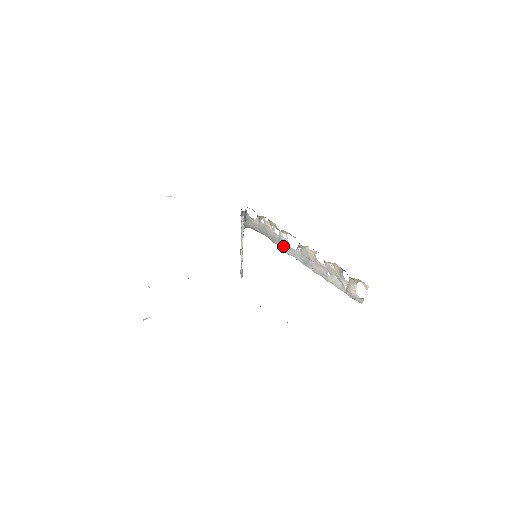
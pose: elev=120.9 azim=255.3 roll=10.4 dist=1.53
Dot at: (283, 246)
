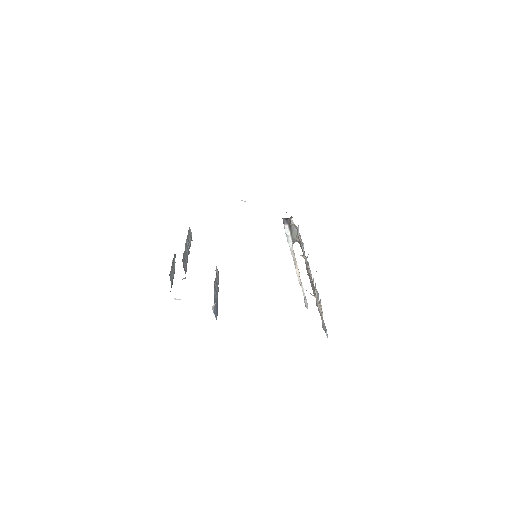
Dot at: (305, 261)
